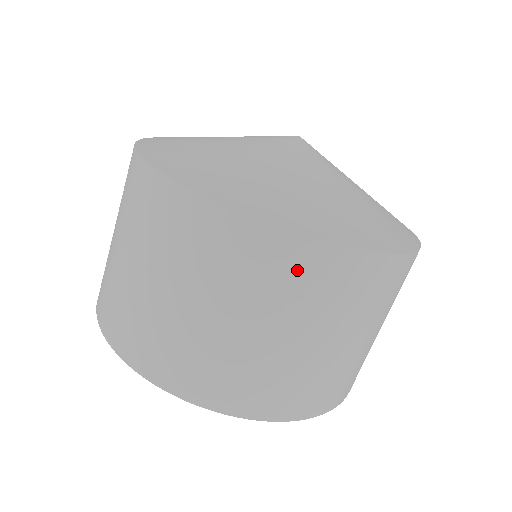
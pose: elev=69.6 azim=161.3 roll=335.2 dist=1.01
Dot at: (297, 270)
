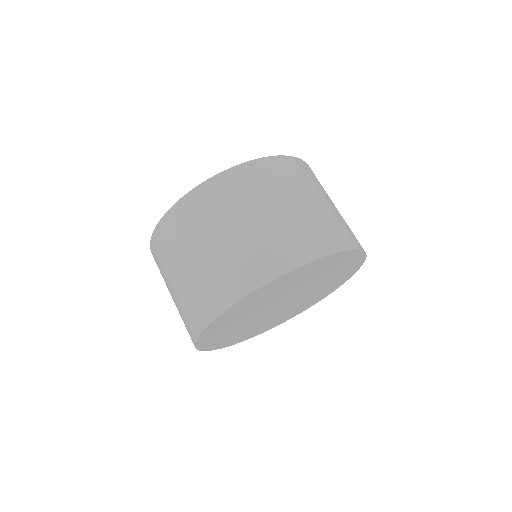
Dot at: (301, 171)
